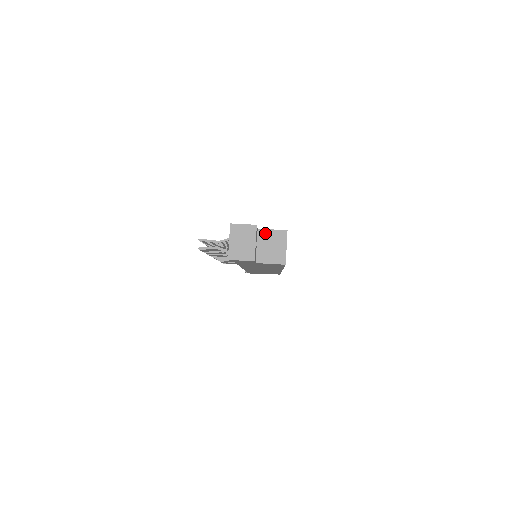
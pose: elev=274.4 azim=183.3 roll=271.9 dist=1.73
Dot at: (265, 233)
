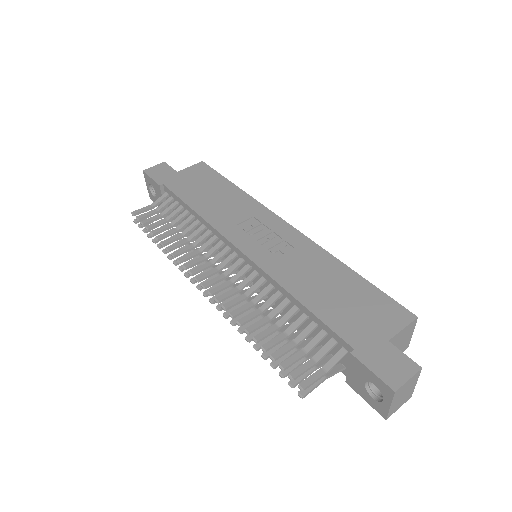
Dot at: (395, 338)
